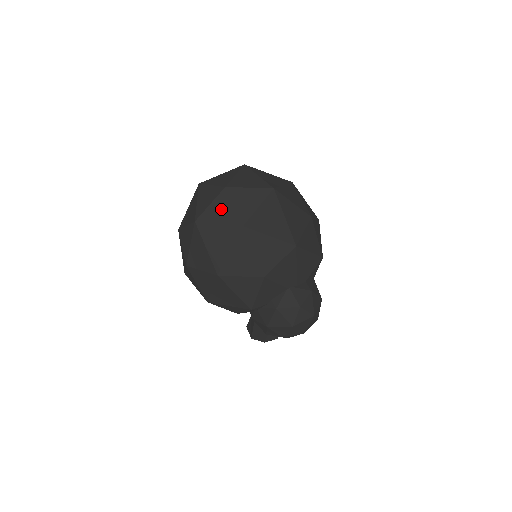
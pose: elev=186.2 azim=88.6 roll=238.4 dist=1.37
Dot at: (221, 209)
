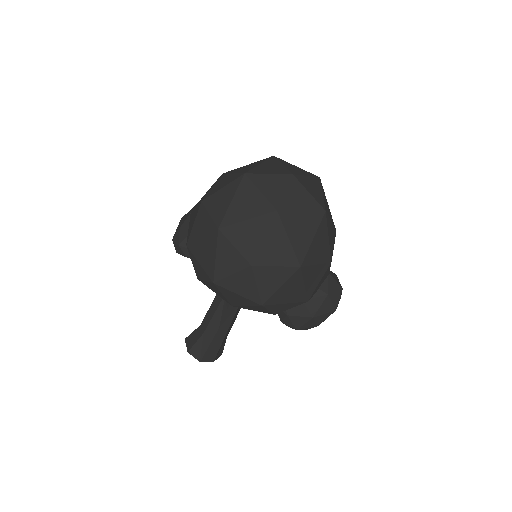
Dot at: (298, 196)
